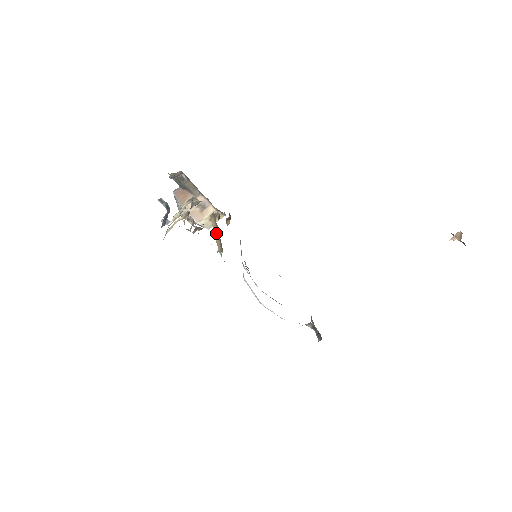
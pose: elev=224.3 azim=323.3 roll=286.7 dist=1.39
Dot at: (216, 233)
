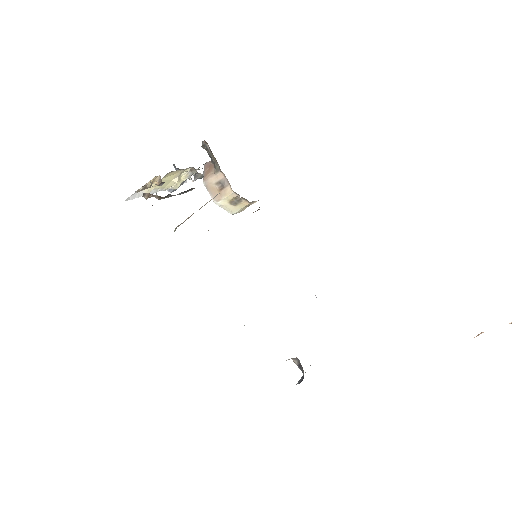
Dot at: occluded
